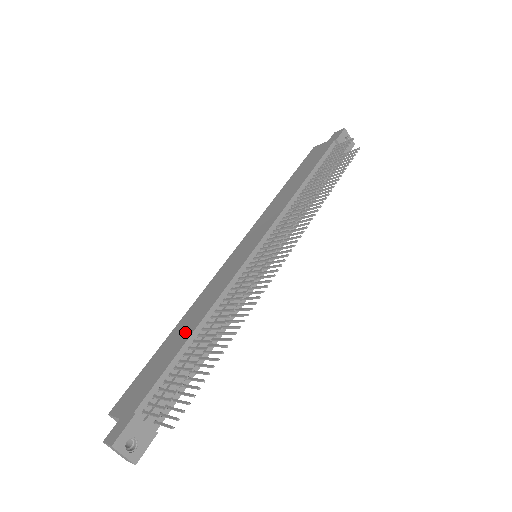
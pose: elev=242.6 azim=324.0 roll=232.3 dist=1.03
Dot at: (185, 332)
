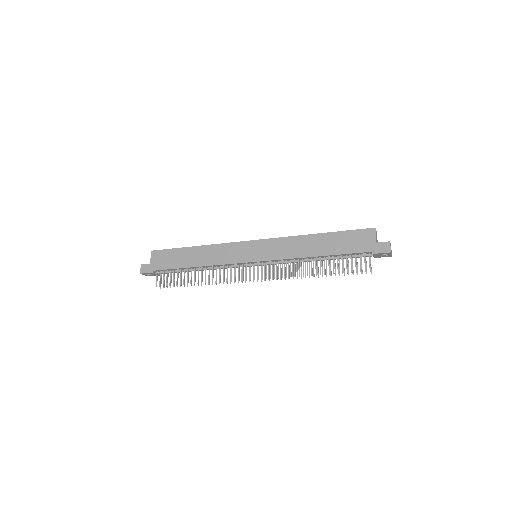
Dot at: (193, 260)
